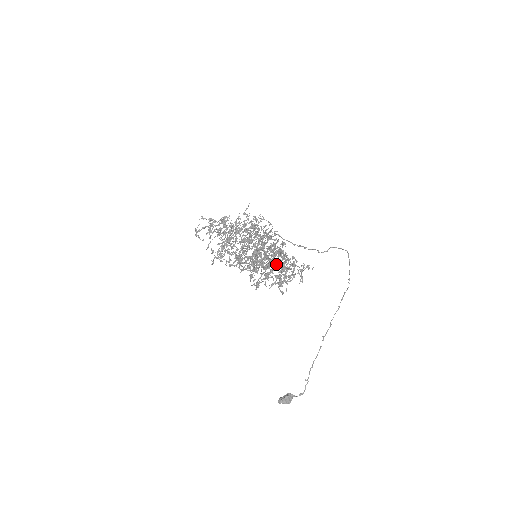
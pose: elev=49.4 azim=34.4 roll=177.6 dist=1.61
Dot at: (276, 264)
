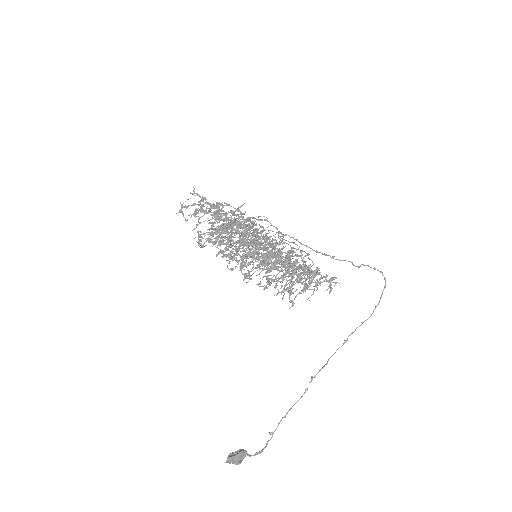
Dot at: (295, 266)
